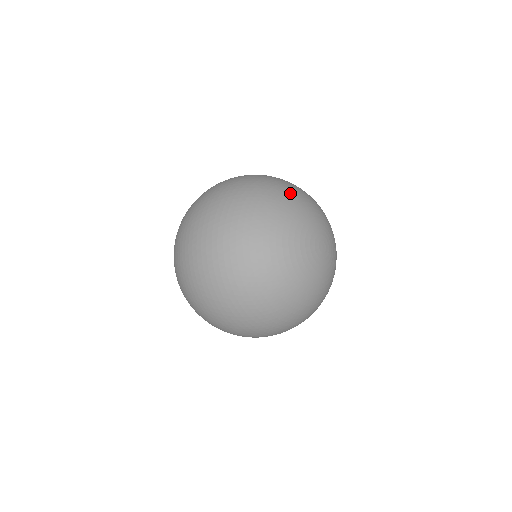
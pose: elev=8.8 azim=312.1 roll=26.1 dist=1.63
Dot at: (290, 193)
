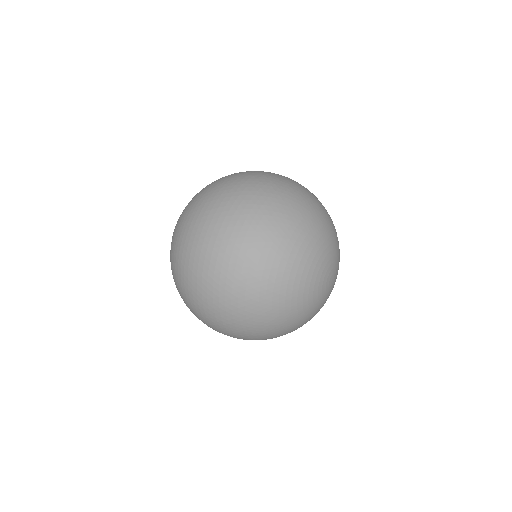
Dot at: (305, 234)
